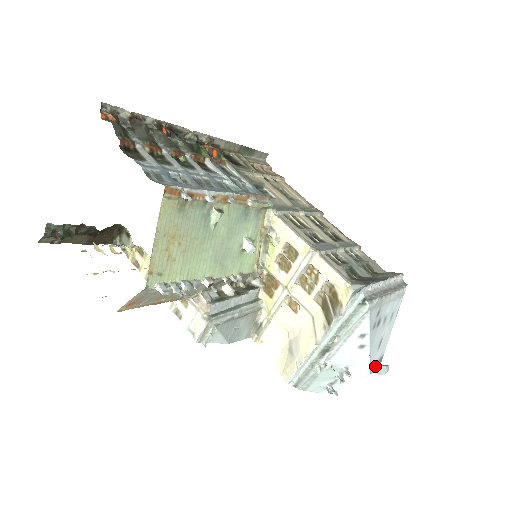
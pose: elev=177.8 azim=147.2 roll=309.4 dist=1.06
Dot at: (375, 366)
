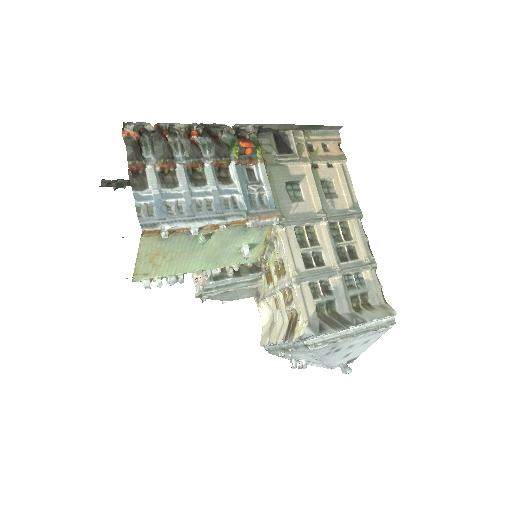
Dot at: (341, 364)
